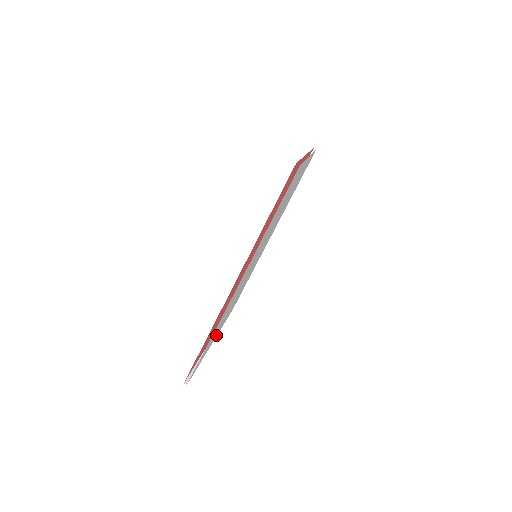
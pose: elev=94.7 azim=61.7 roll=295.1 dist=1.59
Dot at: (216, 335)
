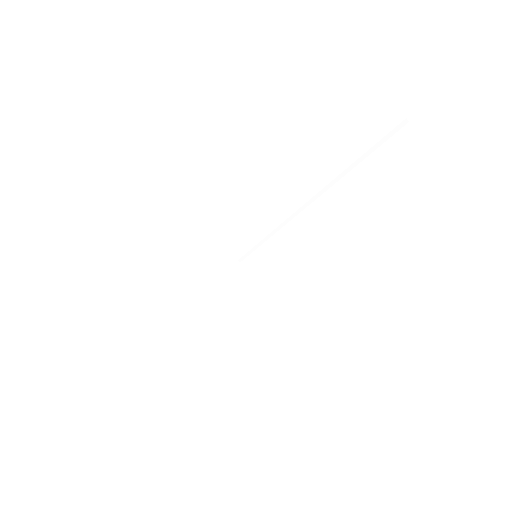
Dot at: occluded
